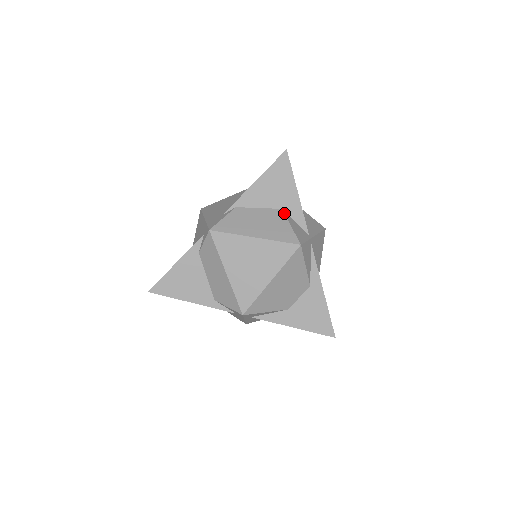
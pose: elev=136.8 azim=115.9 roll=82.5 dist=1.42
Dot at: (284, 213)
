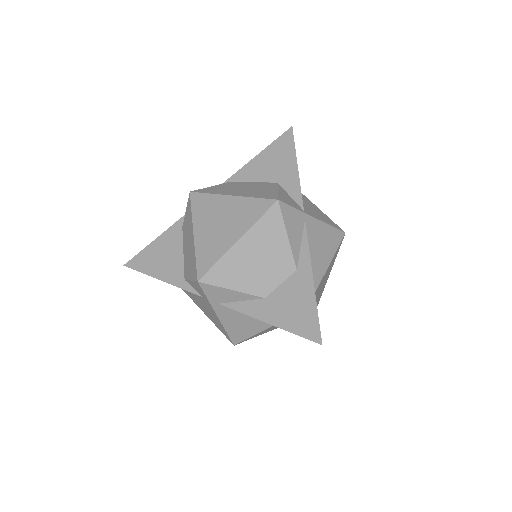
Dot at: (277, 184)
